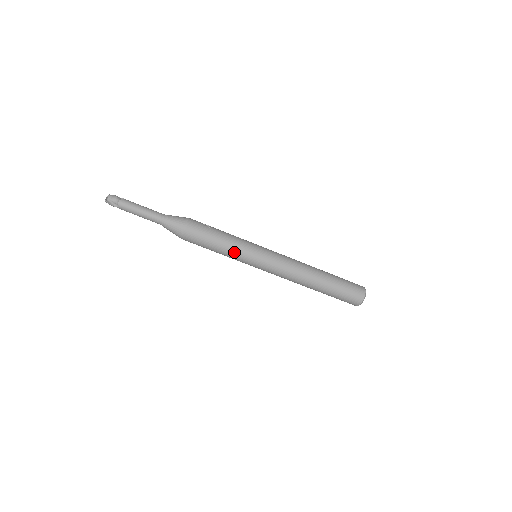
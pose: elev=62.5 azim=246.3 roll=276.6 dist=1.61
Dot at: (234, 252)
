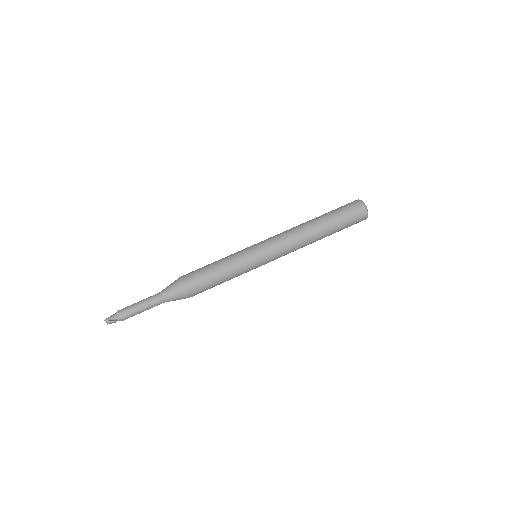
Dot at: (233, 261)
